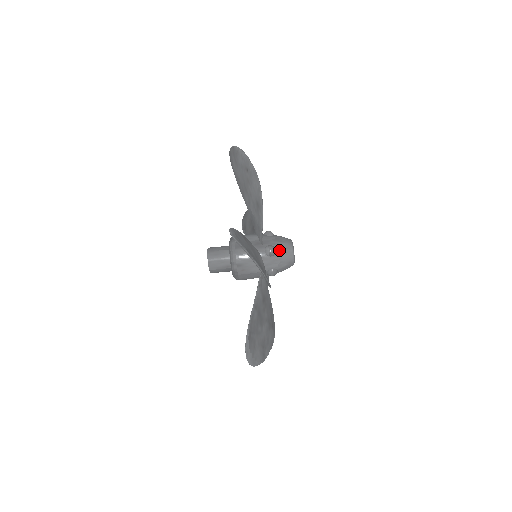
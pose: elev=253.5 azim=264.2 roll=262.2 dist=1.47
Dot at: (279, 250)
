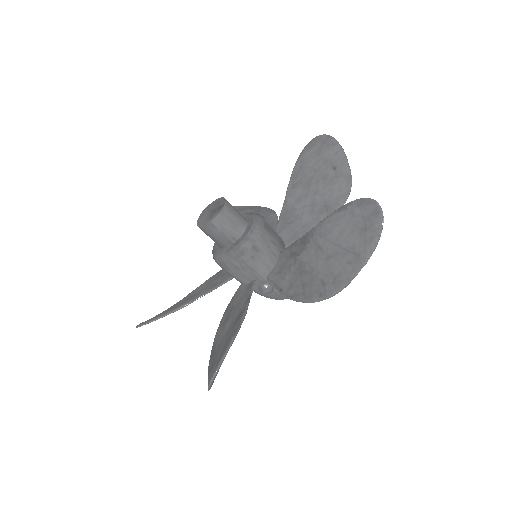
Dot at: occluded
